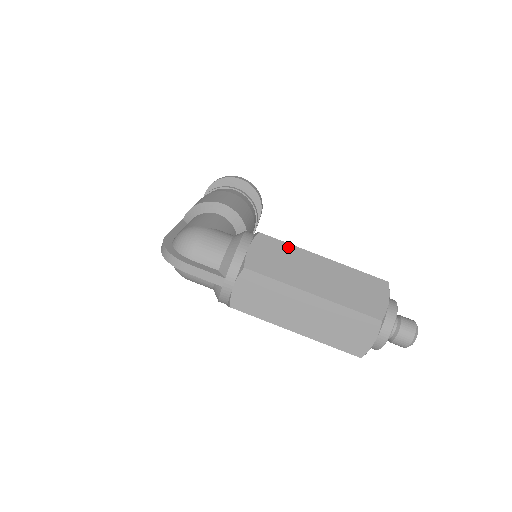
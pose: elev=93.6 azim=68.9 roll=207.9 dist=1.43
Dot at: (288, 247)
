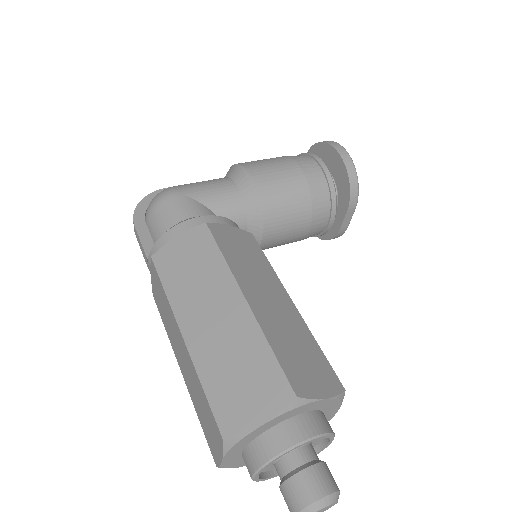
Dot at: (217, 259)
